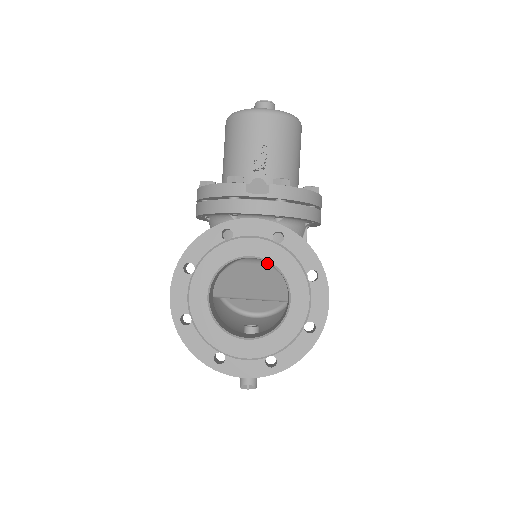
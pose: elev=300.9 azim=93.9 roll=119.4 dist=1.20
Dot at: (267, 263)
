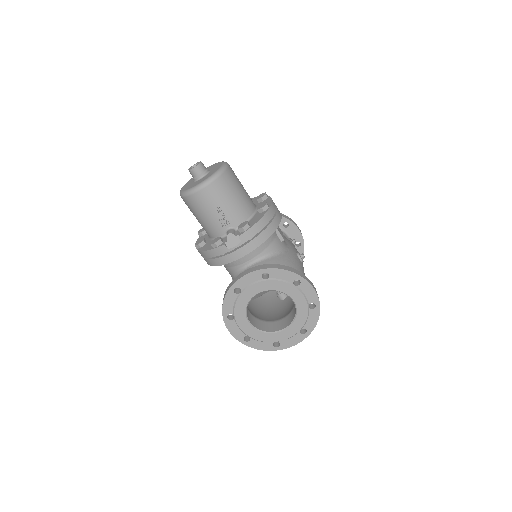
Dot at: occluded
